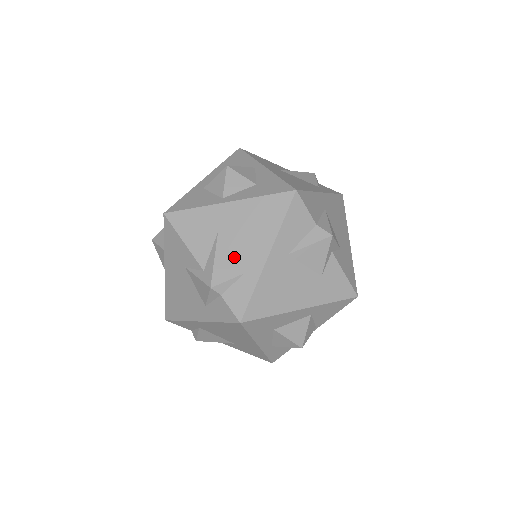
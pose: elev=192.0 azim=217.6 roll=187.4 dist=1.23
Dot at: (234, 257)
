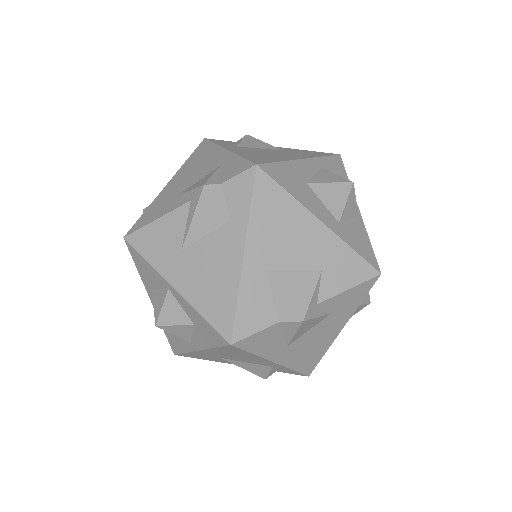
Dot at: (253, 364)
